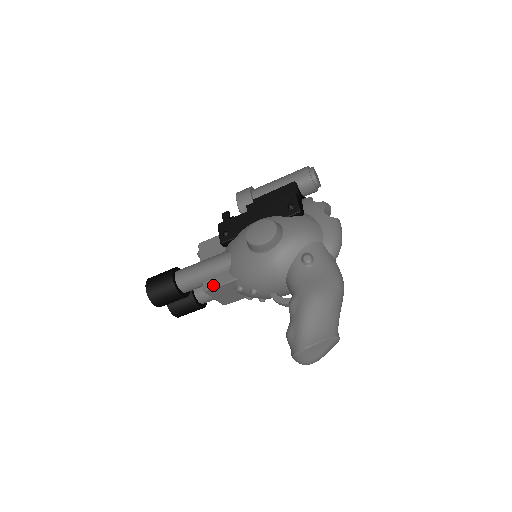
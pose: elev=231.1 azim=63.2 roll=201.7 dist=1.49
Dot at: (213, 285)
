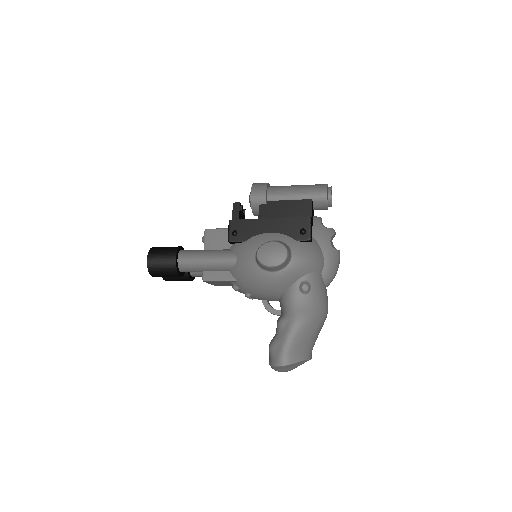
Dot at: (213, 278)
